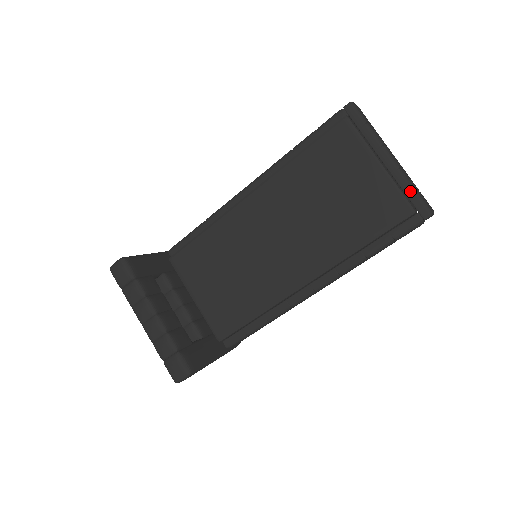
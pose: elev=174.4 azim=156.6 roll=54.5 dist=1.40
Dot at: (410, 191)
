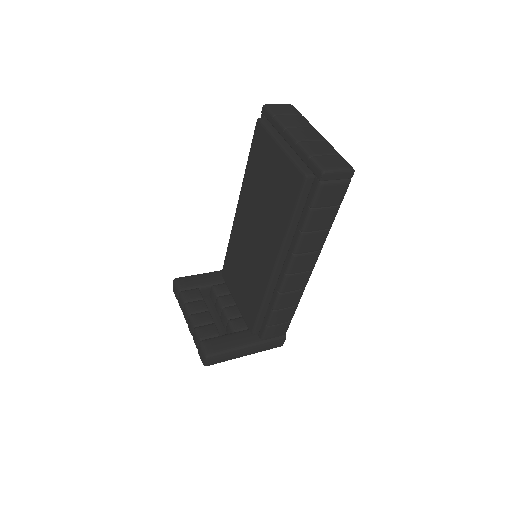
Dot at: (306, 159)
